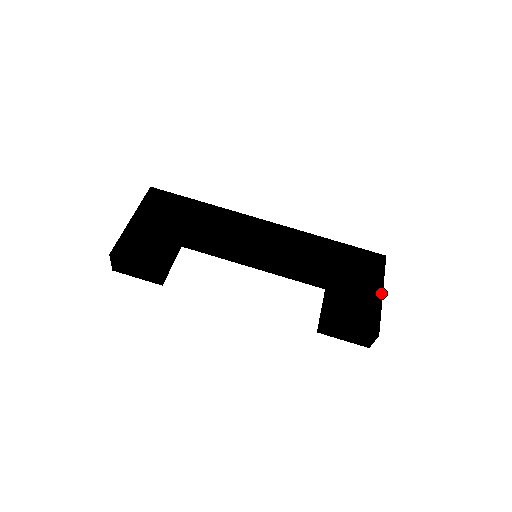
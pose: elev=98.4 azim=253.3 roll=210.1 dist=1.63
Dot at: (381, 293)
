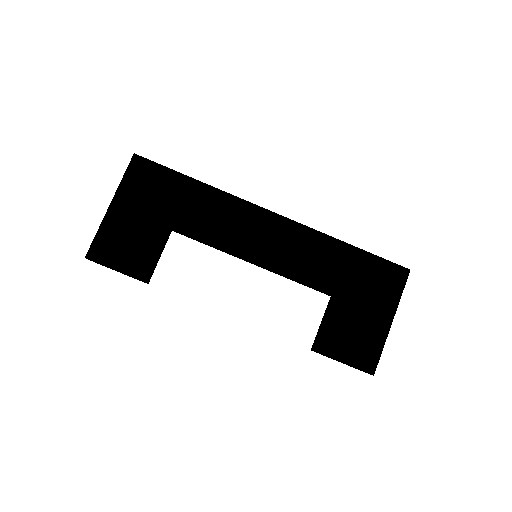
Dot at: (390, 322)
